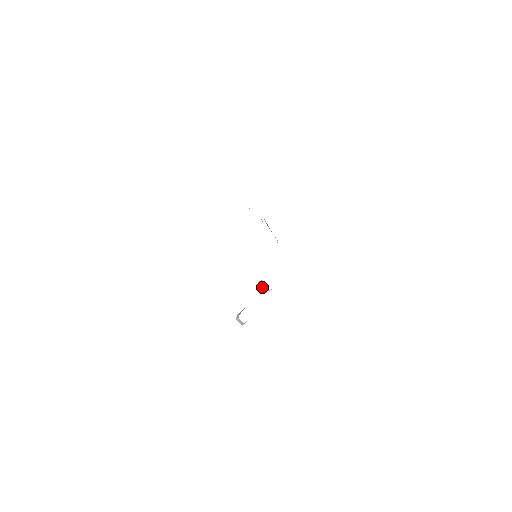
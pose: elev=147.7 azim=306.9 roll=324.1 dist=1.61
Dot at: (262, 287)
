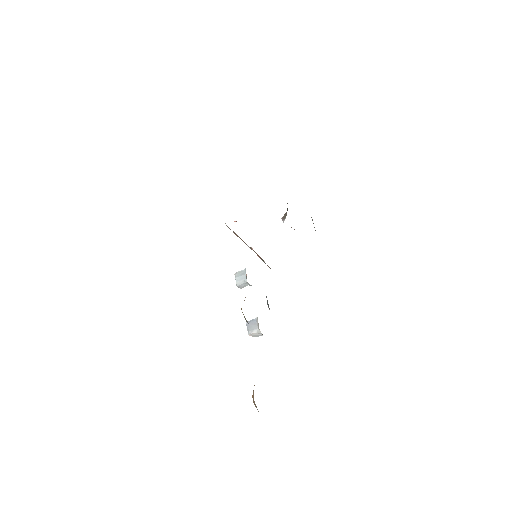
Dot at: (247, 284)
